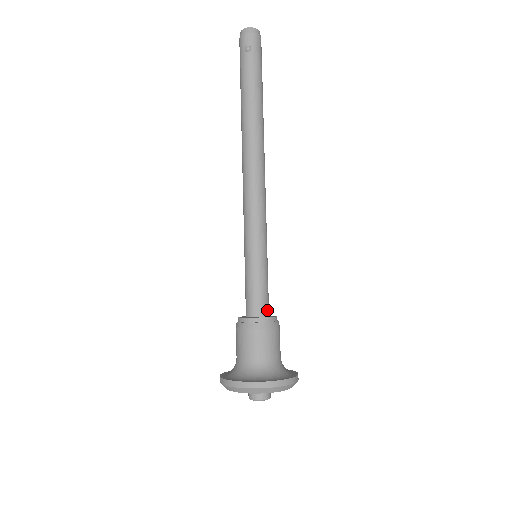
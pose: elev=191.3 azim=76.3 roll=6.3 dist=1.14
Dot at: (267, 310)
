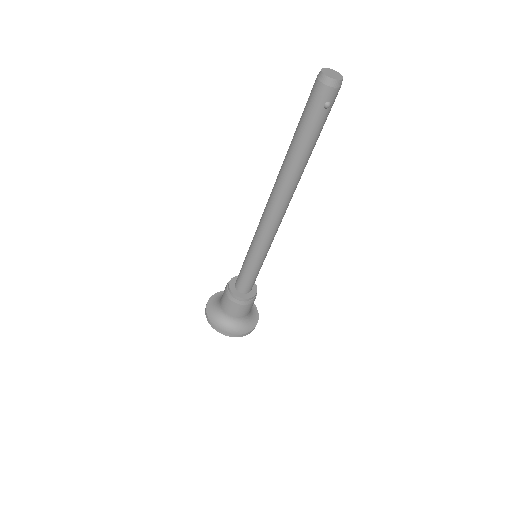
Dot at: occluded
